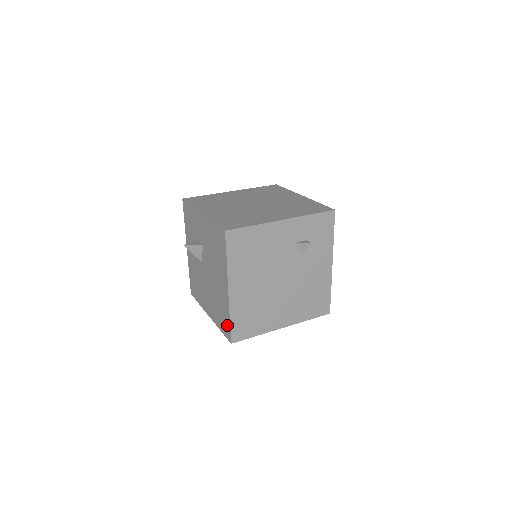
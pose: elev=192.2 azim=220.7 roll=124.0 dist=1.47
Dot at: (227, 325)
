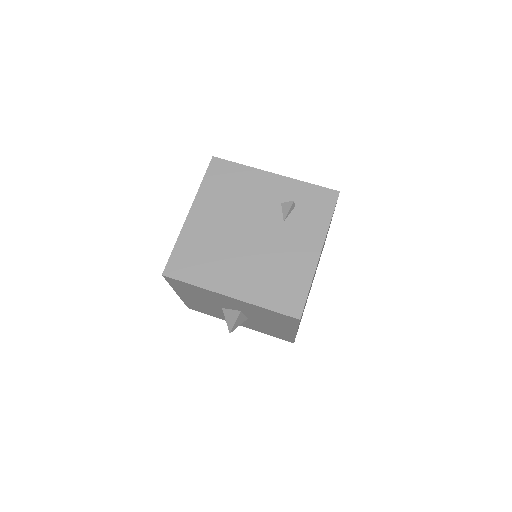
Dot at: occluded
